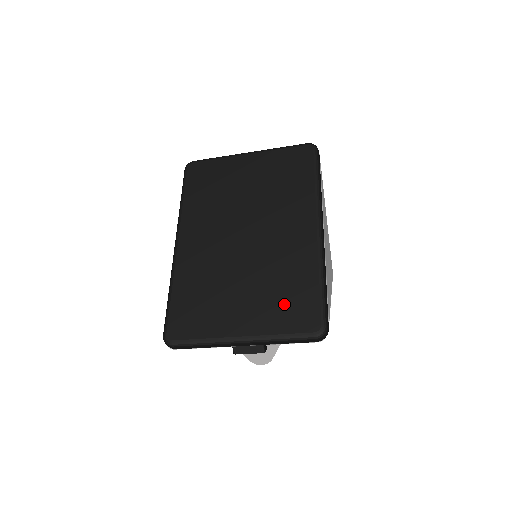
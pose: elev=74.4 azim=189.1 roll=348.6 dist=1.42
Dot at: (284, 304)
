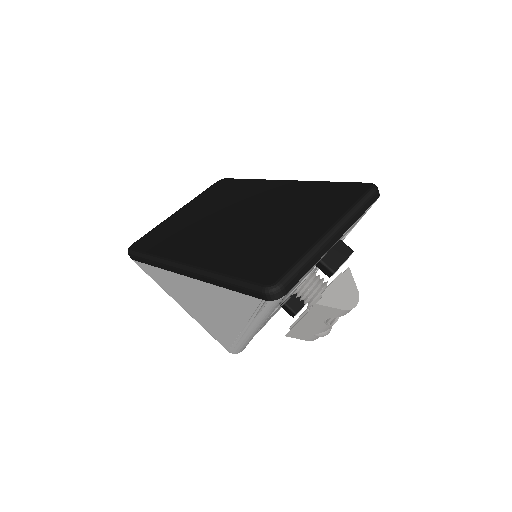
Dot at: (327, 201)
